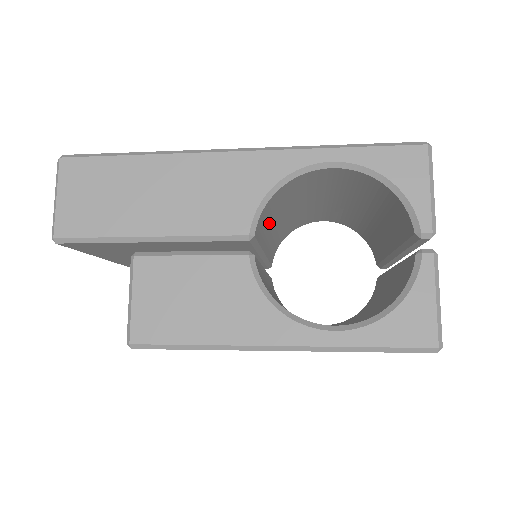
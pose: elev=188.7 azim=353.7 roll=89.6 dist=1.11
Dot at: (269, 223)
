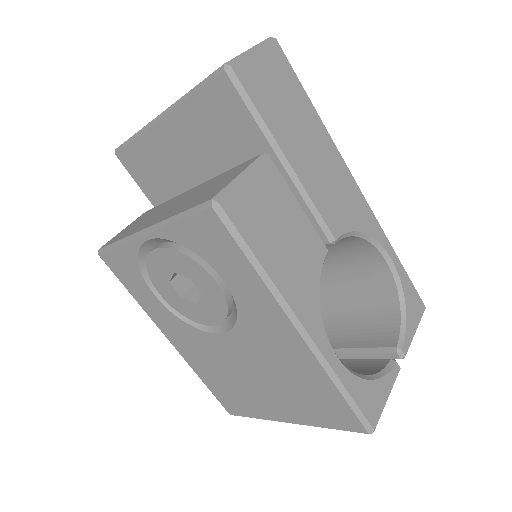
Dot at: occluded
